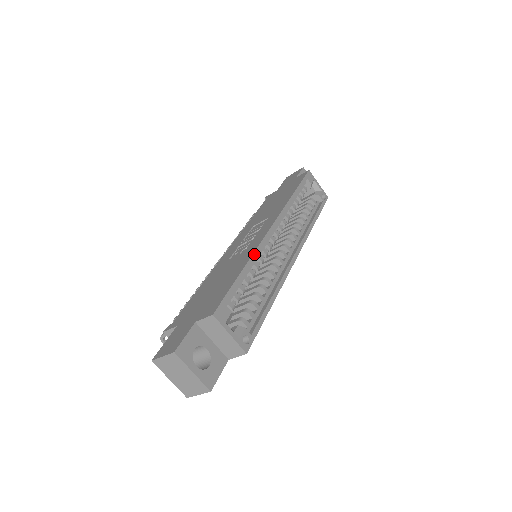
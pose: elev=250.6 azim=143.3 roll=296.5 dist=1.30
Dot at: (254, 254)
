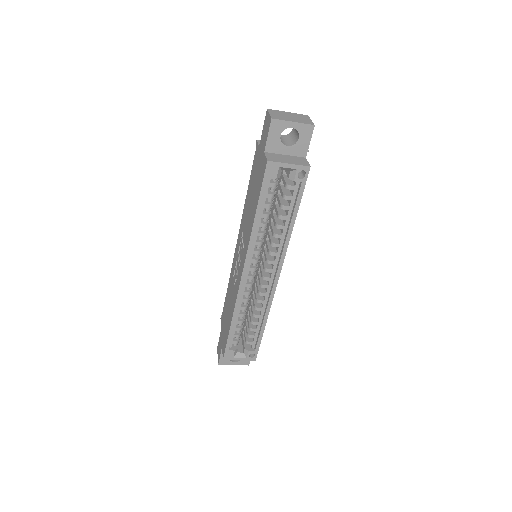
Dot at: (235, 310)
